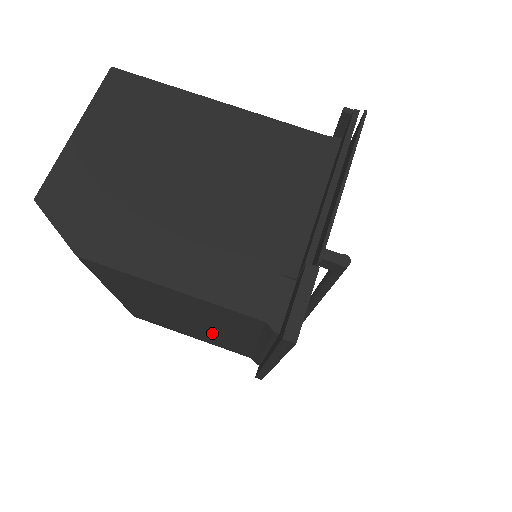
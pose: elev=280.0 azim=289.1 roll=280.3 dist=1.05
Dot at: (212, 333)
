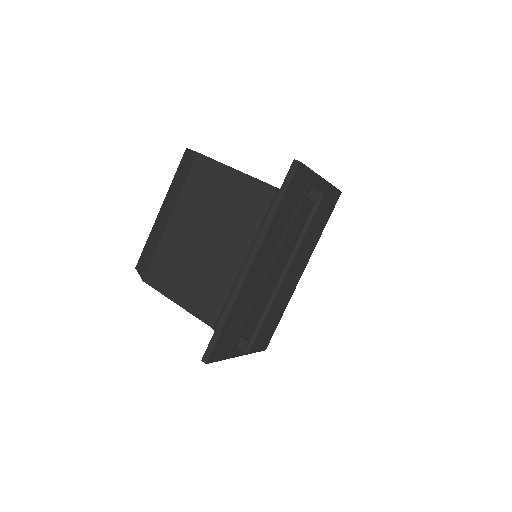
Dot at: (212, 263)
